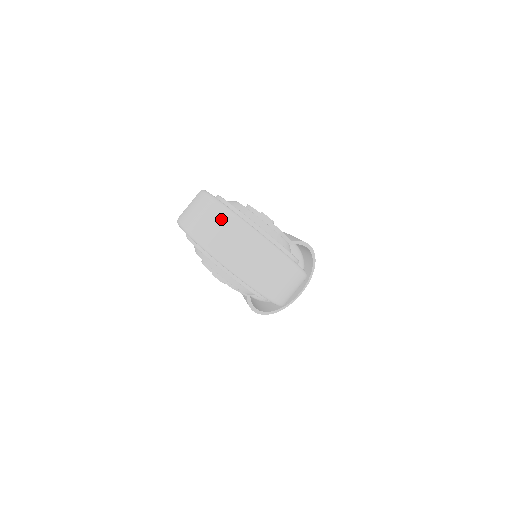
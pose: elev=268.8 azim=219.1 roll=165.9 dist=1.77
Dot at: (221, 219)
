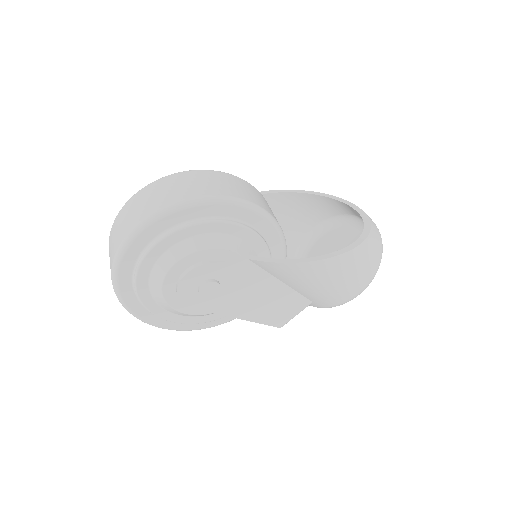
Dot at: (109, 255)
